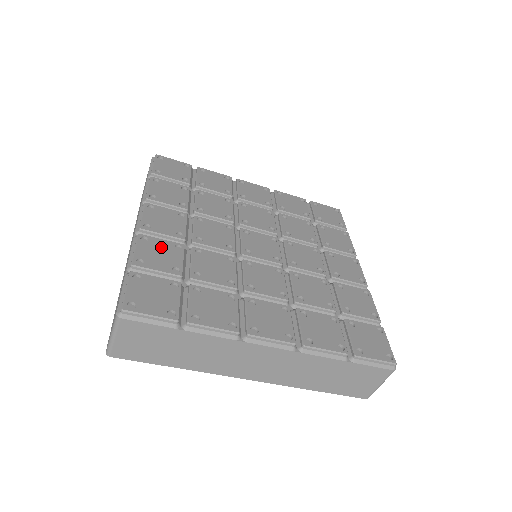
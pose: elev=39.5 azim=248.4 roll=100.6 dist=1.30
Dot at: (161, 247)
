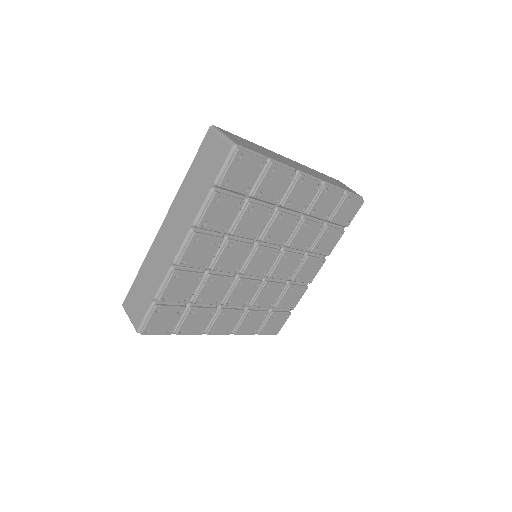
Dot at: (186, 281)
